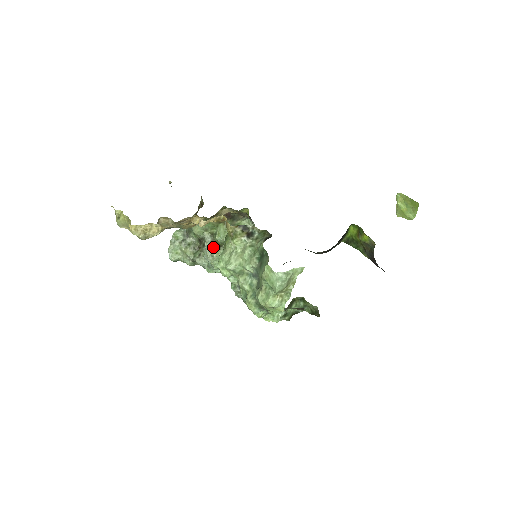
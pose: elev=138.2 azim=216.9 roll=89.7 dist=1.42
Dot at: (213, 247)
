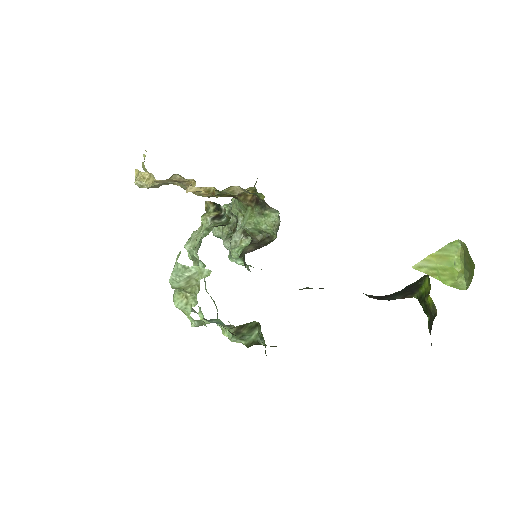
Dot at: (241, 233)
